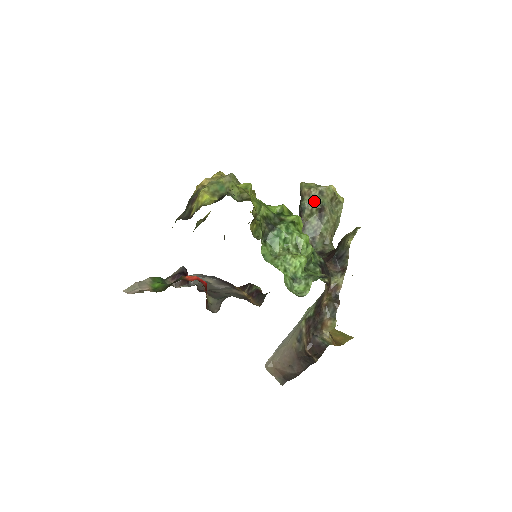
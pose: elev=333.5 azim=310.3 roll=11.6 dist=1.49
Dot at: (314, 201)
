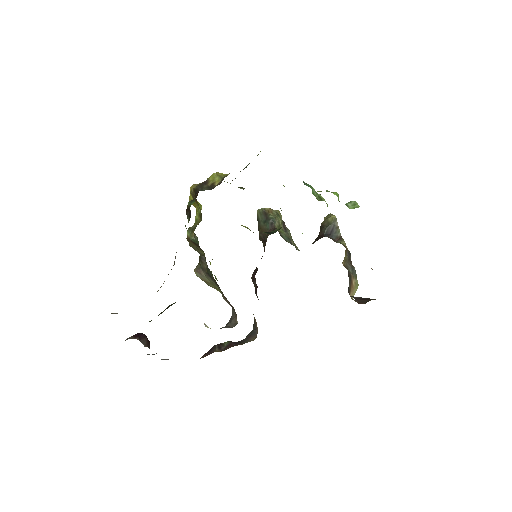
Dot at: (277, 216)
